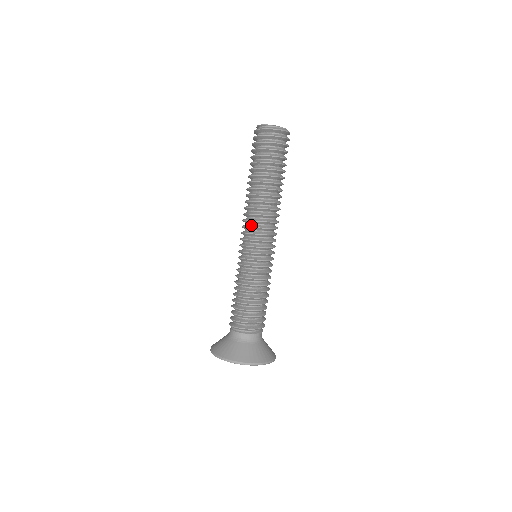
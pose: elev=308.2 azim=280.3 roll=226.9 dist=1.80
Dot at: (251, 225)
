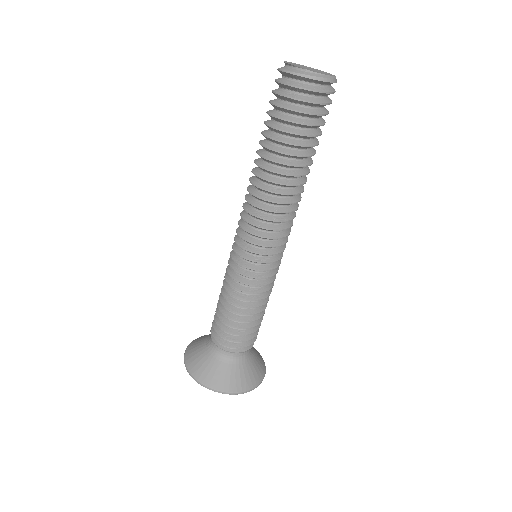
Dot at: (244, 212)
